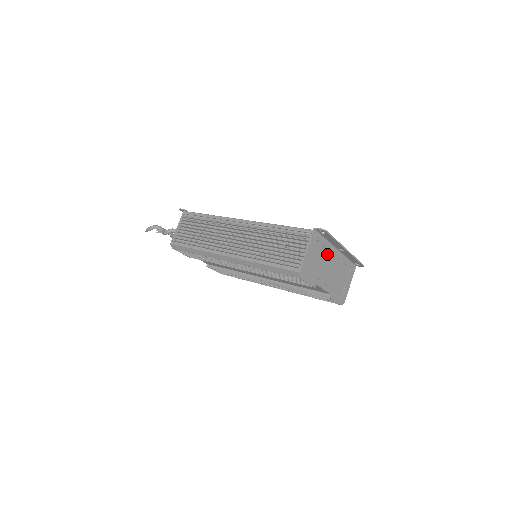
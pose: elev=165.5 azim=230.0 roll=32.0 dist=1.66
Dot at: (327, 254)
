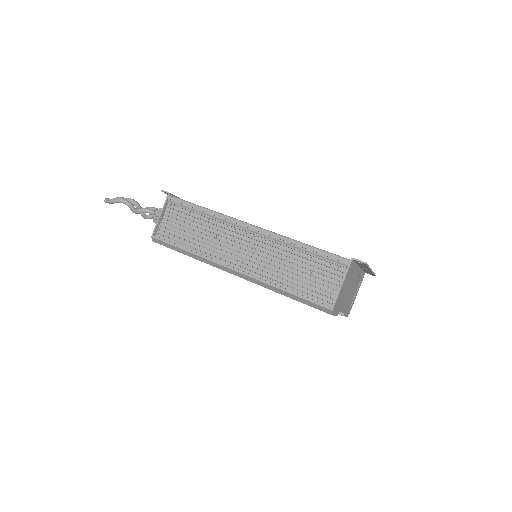
Dot at: (352, 277)
